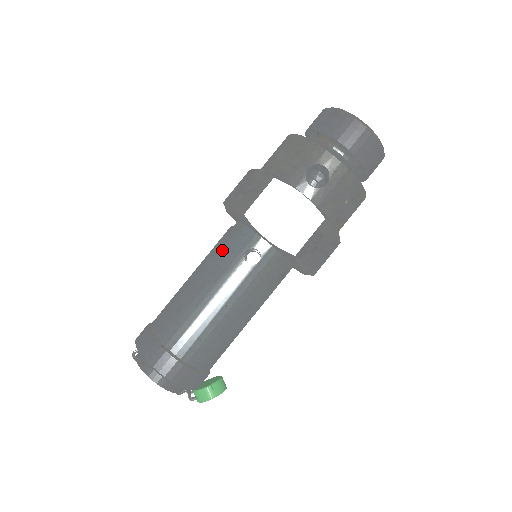
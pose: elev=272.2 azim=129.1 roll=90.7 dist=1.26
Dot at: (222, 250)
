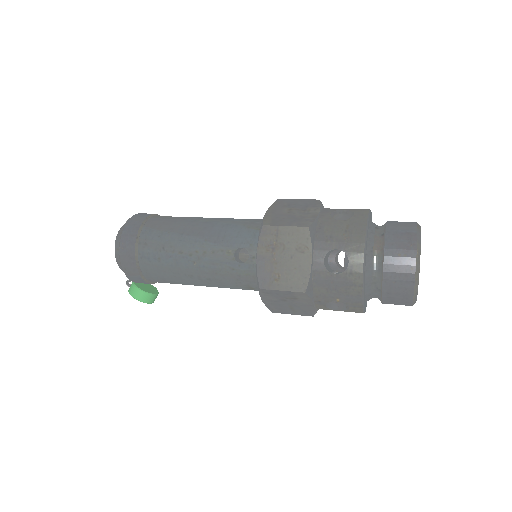
Dot at: (234, 228)
